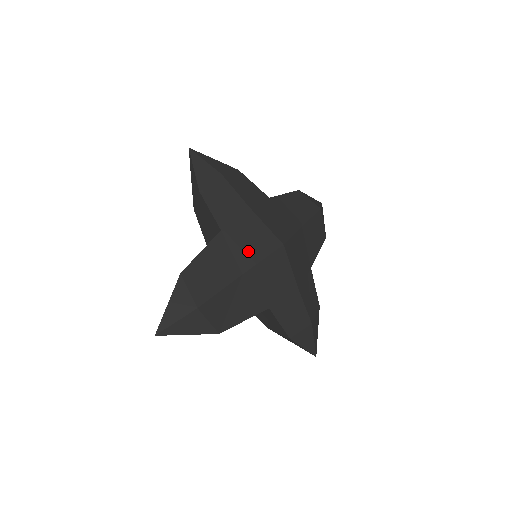
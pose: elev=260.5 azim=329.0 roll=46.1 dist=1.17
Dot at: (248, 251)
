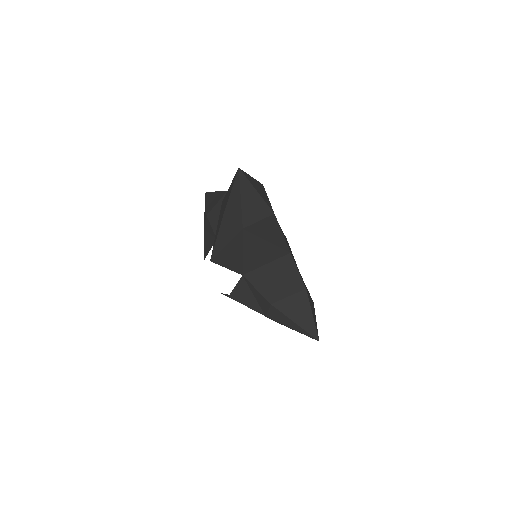
Dot at: occluded
